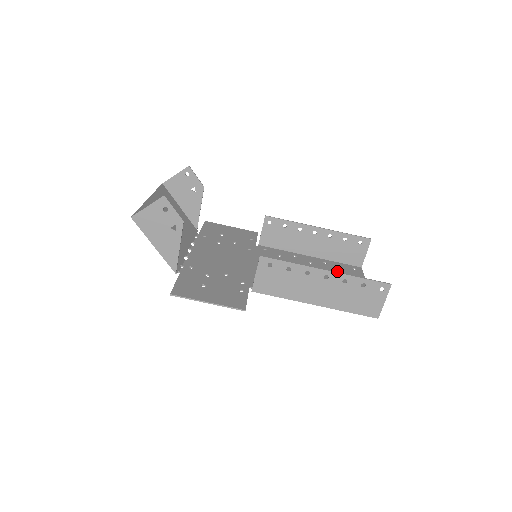
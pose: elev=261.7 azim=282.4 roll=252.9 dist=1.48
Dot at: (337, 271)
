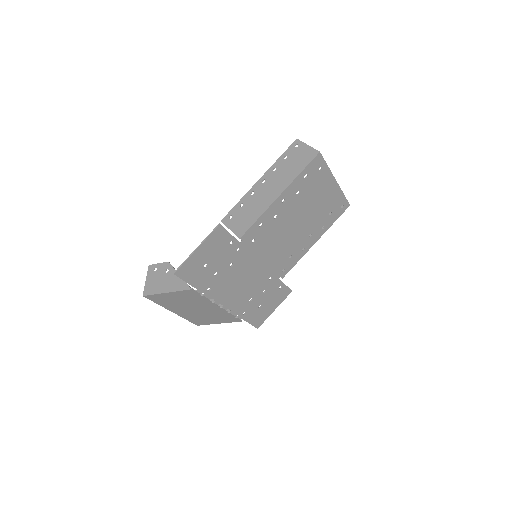
Dot at: (325, 213)
